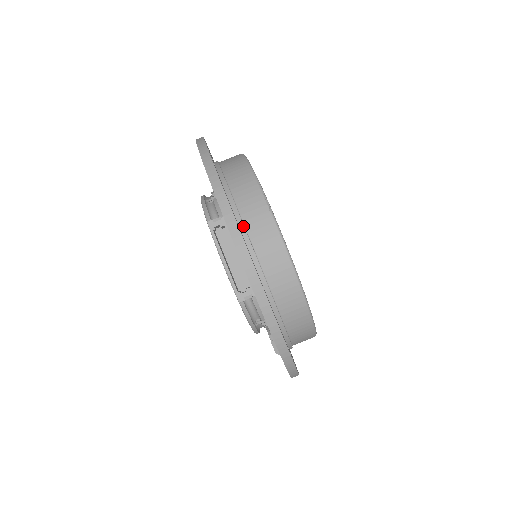
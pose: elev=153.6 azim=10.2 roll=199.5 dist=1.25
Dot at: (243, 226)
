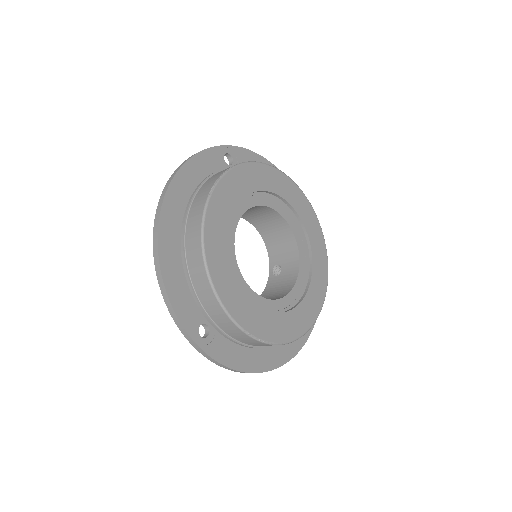
Dot at: (189, 203)
